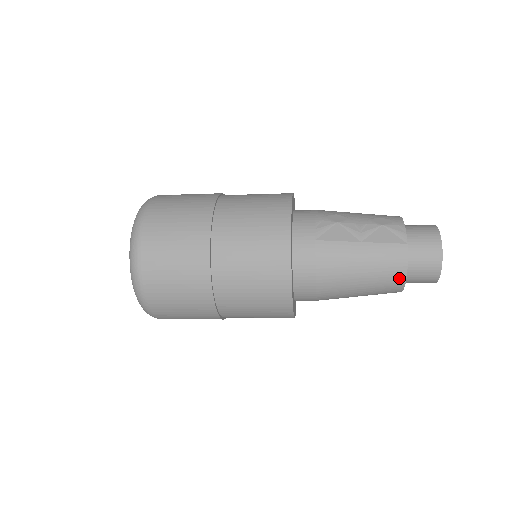
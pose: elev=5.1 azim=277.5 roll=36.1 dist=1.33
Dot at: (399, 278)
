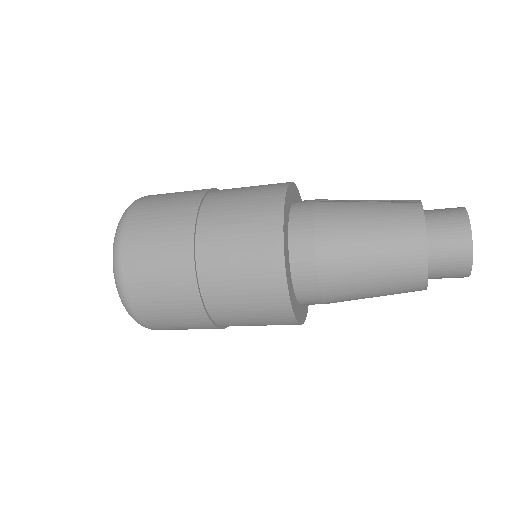
Dot at: (417, 234)
